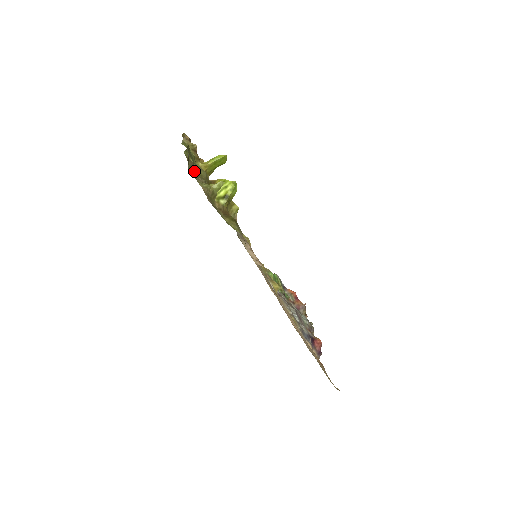
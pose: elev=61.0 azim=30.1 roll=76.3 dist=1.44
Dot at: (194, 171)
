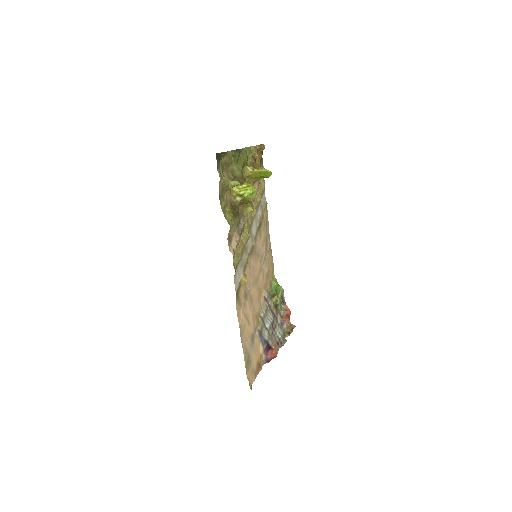
Dot at: (228, 166)
